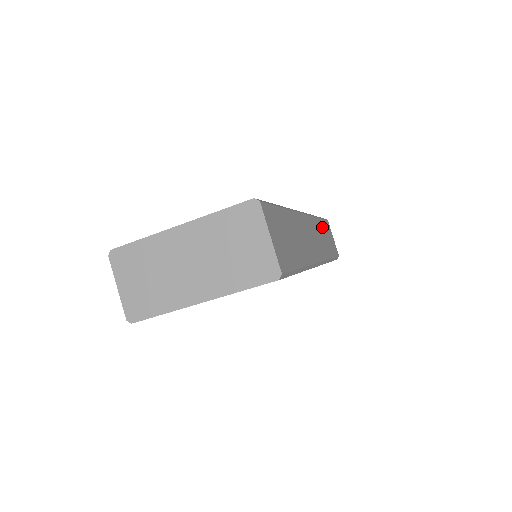
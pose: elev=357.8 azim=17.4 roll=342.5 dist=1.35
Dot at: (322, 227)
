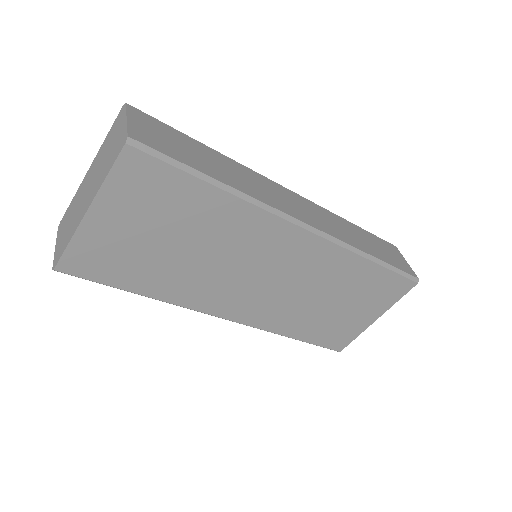
Dot at: (358, 231)
